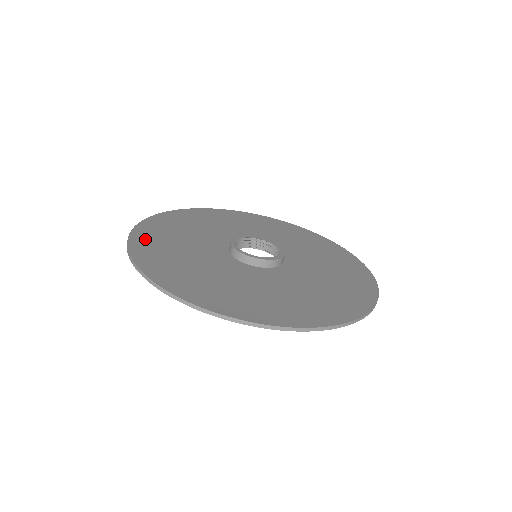
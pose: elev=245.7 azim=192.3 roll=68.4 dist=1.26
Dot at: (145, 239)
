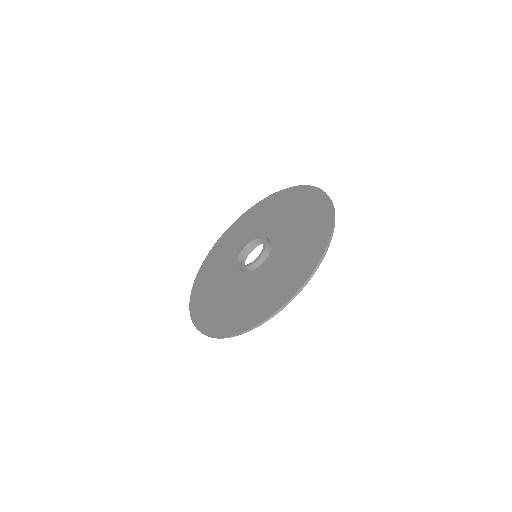
Dot at: (211, 258)
